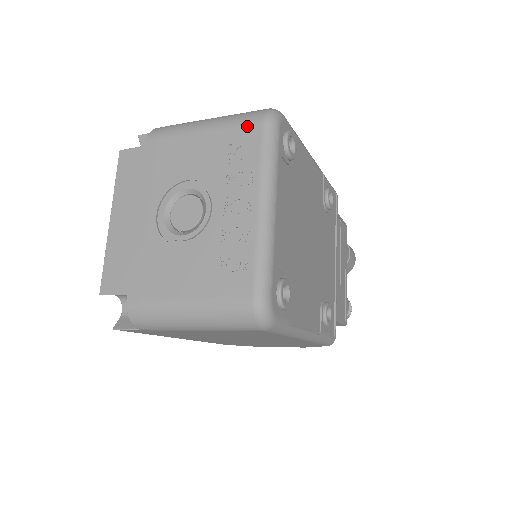
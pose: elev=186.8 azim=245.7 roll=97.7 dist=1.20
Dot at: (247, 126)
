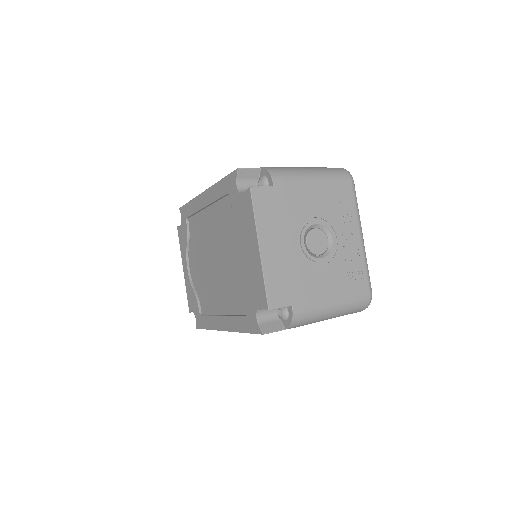
Dot at: (343, 182)
